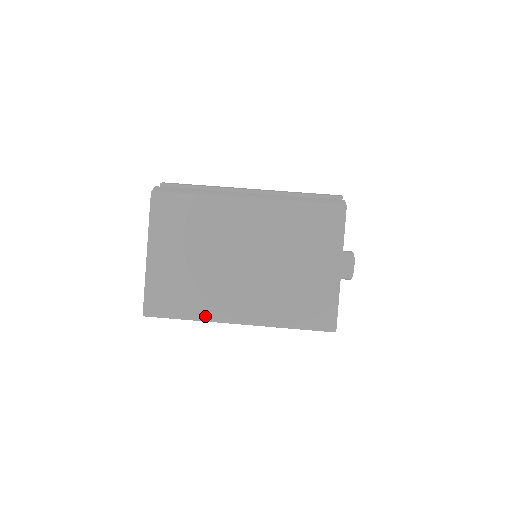
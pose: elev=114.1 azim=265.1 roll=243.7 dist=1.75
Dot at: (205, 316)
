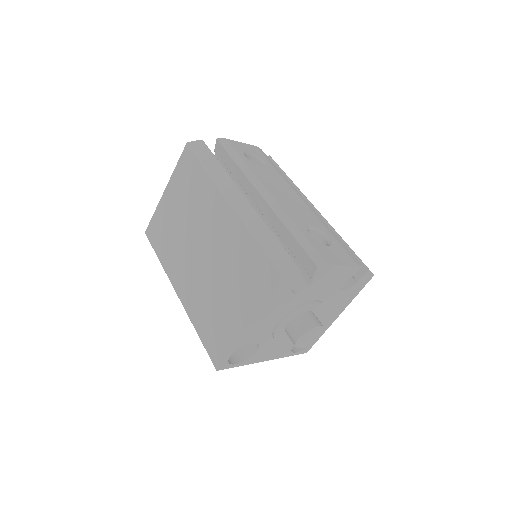
Dot at: (166, 268)
